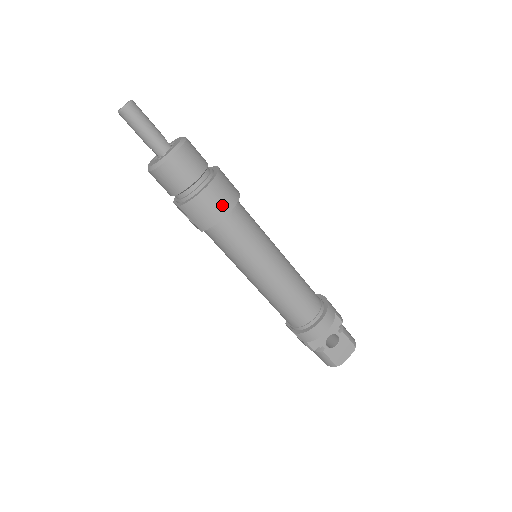
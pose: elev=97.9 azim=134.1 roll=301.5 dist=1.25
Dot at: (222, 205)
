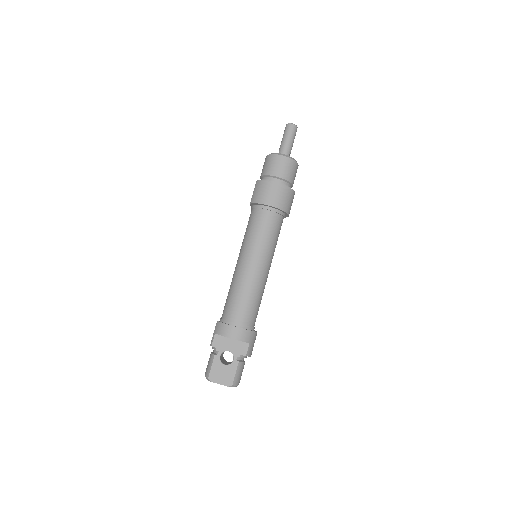
Dot at: (273, 199)
